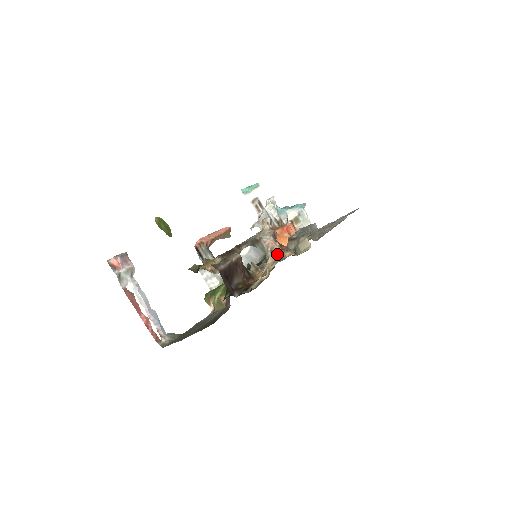
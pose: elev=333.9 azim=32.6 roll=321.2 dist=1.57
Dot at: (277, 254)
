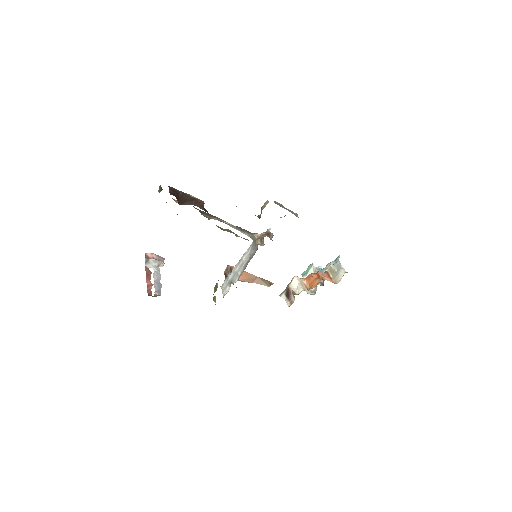
Dot at: occluded
